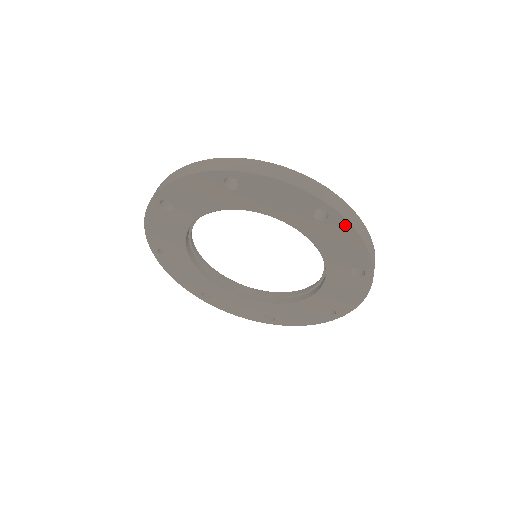
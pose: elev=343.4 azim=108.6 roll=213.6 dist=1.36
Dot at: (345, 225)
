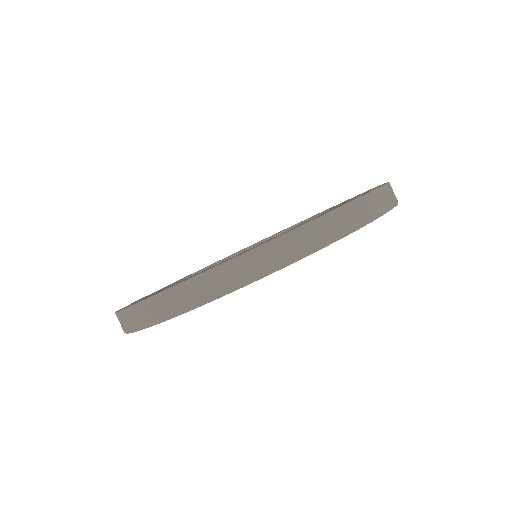
Dot at: occluded
